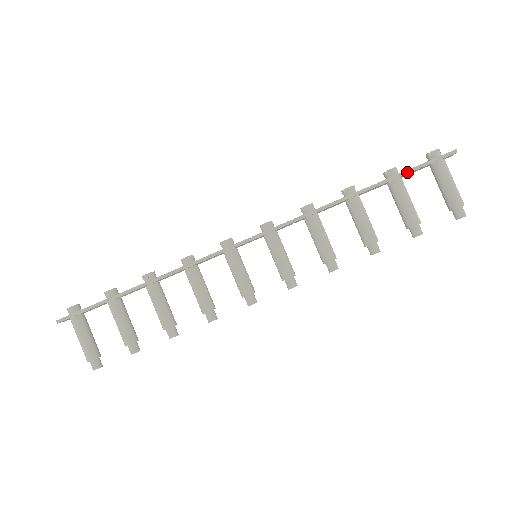
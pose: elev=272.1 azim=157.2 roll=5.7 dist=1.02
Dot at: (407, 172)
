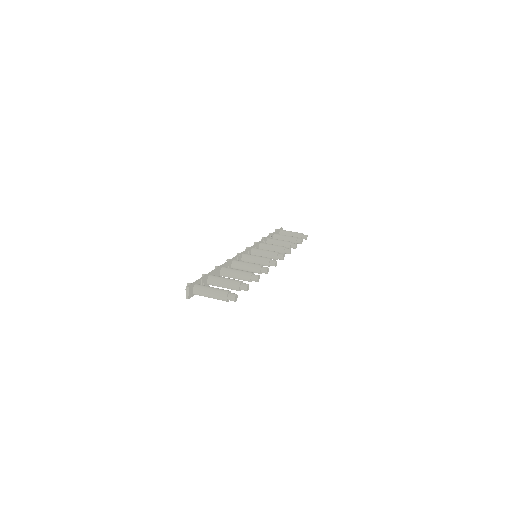
Dot at: (275, 232)
